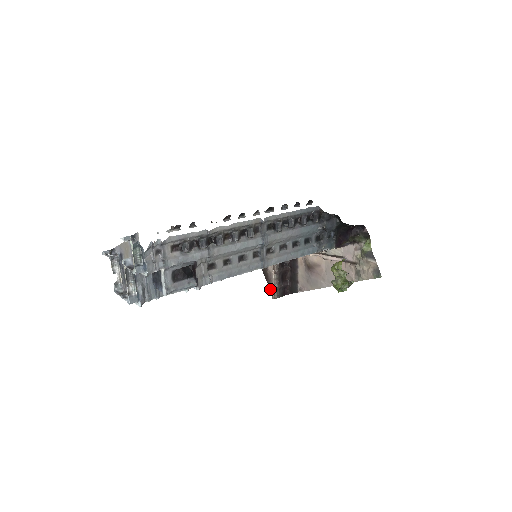
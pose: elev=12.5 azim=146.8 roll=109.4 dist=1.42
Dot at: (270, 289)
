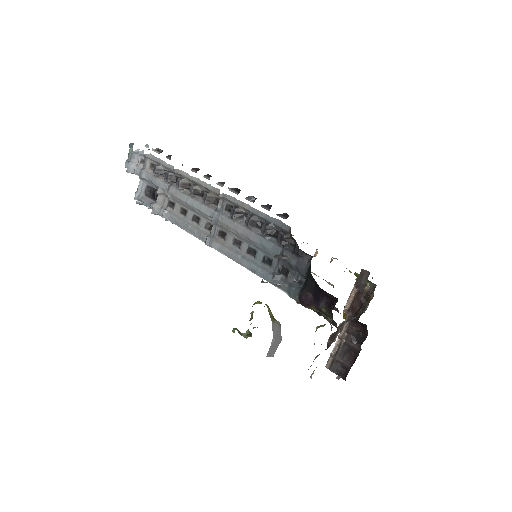
Dot at: occluded
